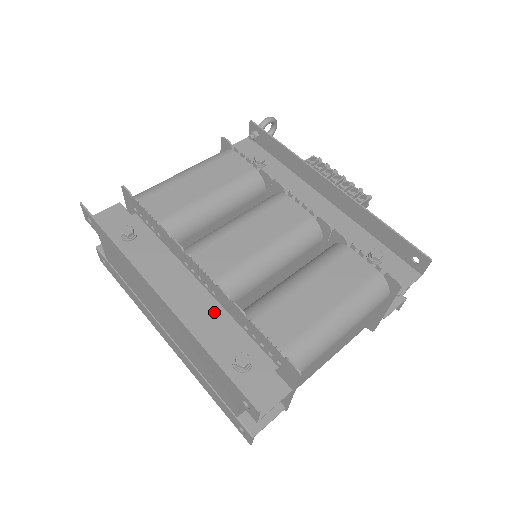
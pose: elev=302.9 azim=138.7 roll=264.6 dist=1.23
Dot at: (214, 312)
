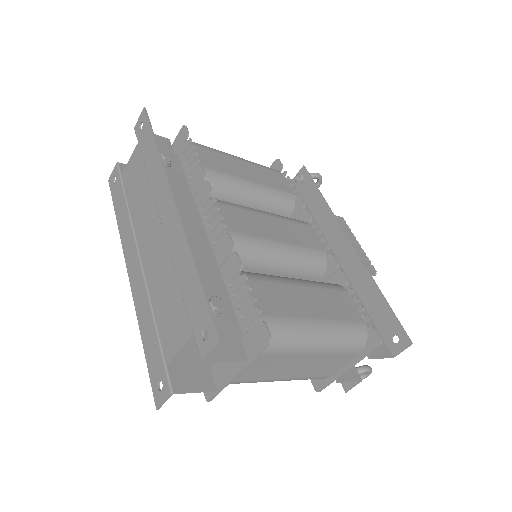
Dot at: (207, 257)
